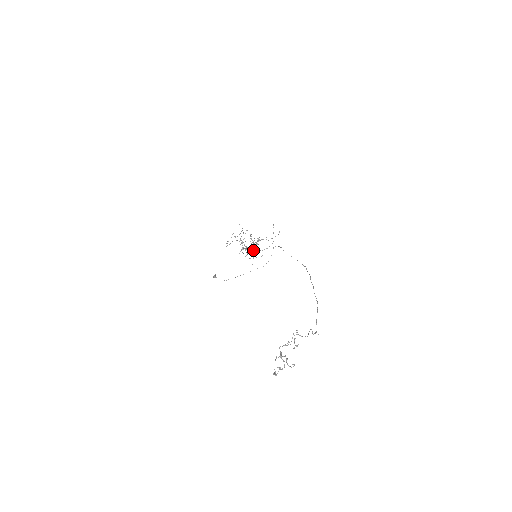
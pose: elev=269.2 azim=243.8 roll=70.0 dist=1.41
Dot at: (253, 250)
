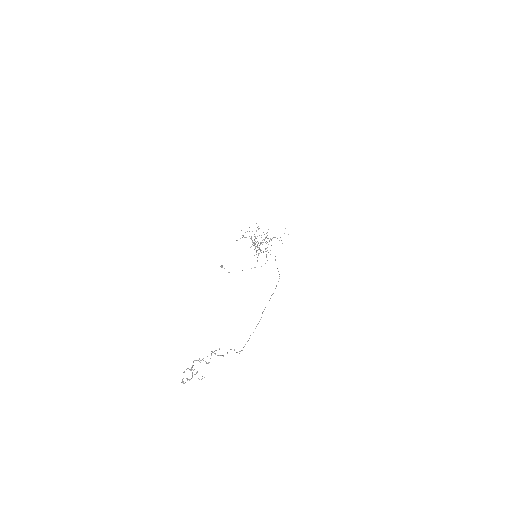
Dot at: occluded
